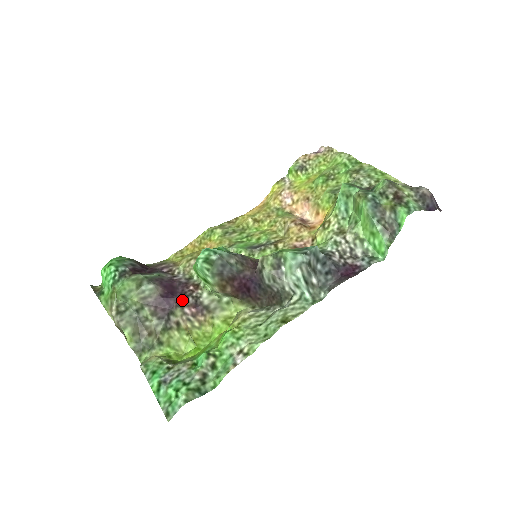
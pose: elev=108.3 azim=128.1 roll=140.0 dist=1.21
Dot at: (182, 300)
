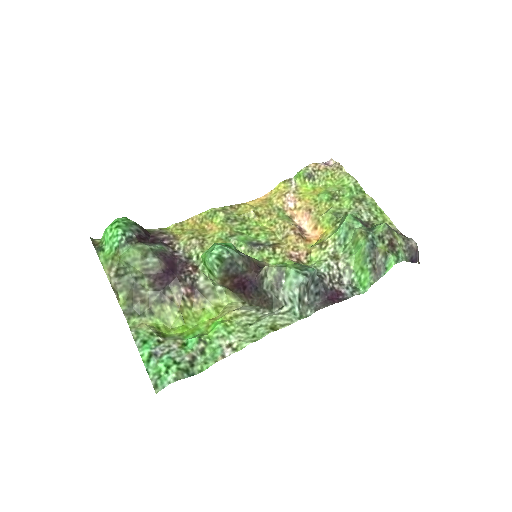
Dot at: (180, 279)
